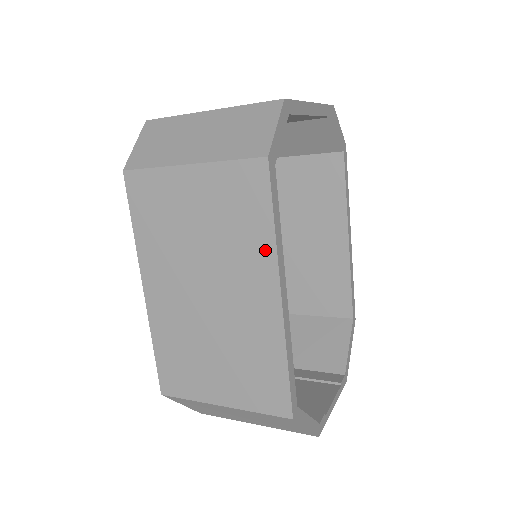
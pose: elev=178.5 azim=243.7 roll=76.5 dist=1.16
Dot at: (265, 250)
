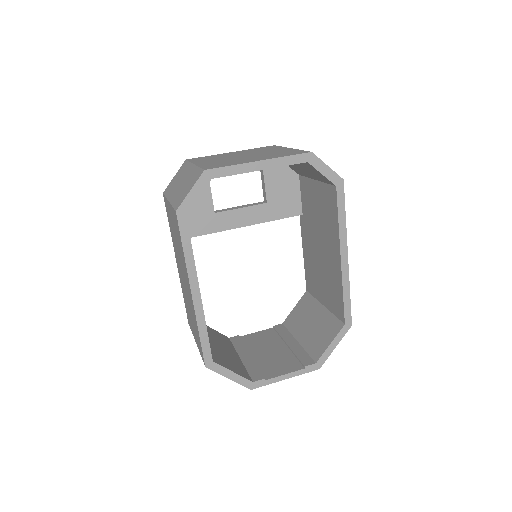
Dot at: (185, 264)
